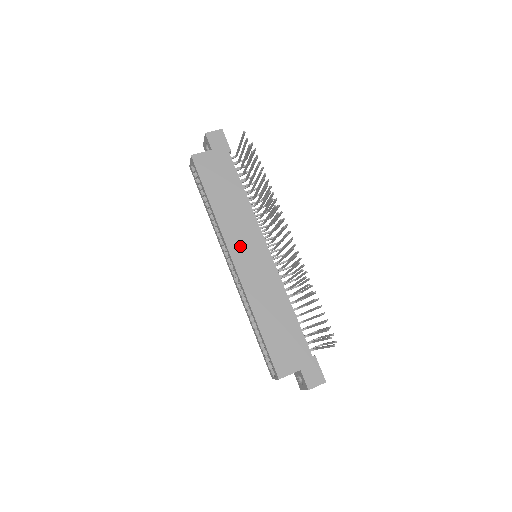
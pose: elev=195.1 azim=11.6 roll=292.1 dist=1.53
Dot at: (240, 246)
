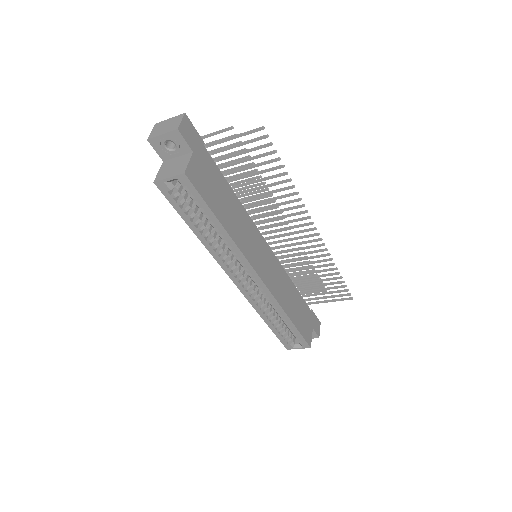
Dot at: (257, 258)
